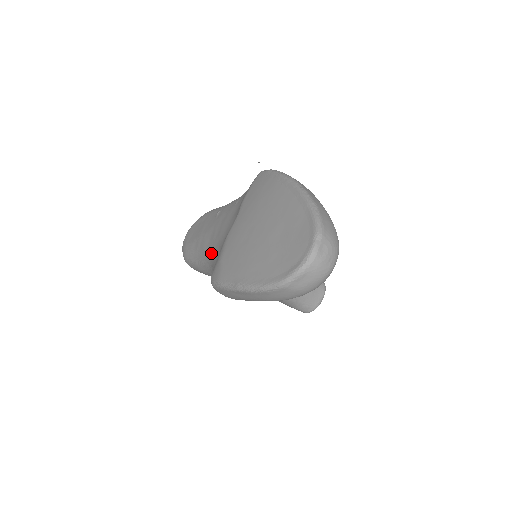
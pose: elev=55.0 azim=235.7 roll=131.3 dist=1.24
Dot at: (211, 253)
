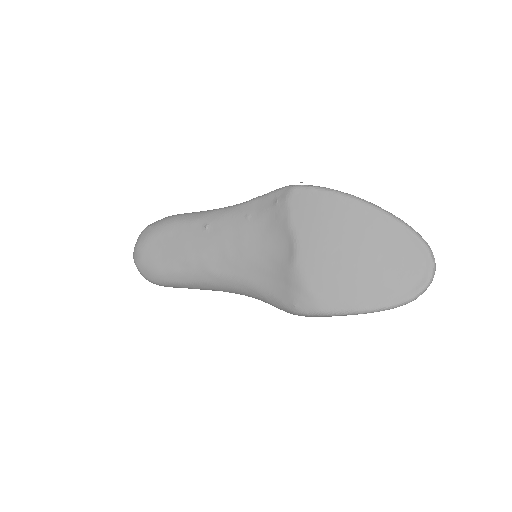
Dot at: (237, 275)
